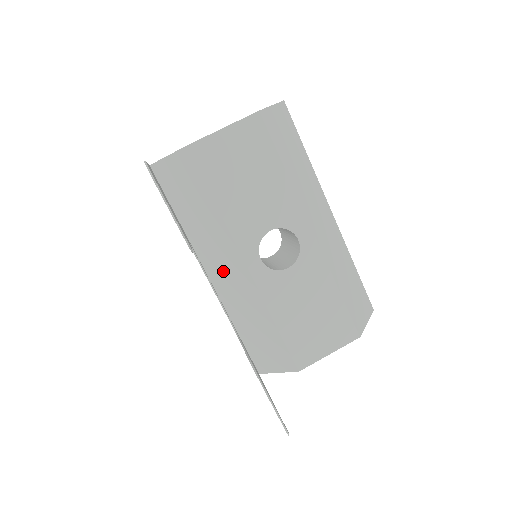
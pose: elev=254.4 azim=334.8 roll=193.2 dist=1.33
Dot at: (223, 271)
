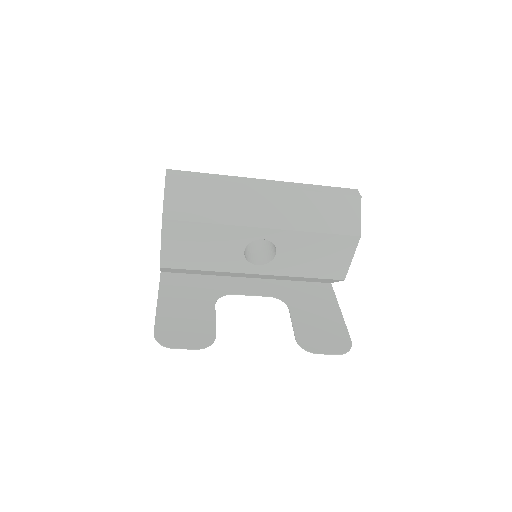
Dot at: (250, 276)
